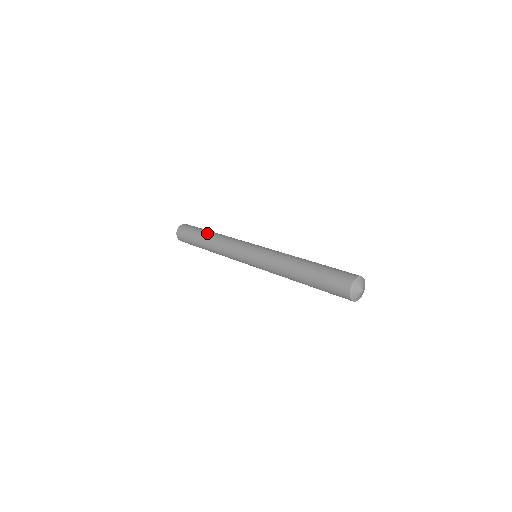
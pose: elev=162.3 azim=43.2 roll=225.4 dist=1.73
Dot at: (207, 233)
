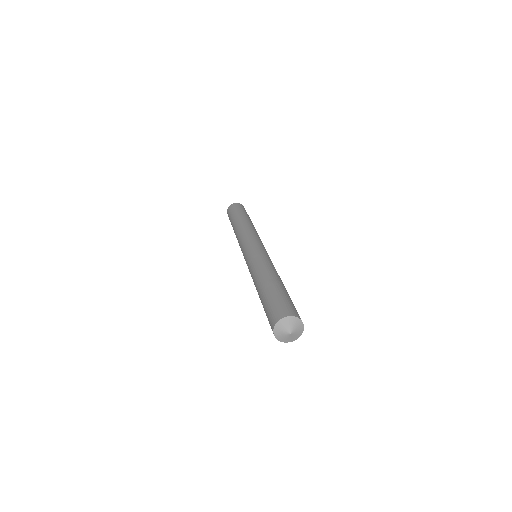
Dot at: (240, 218)
